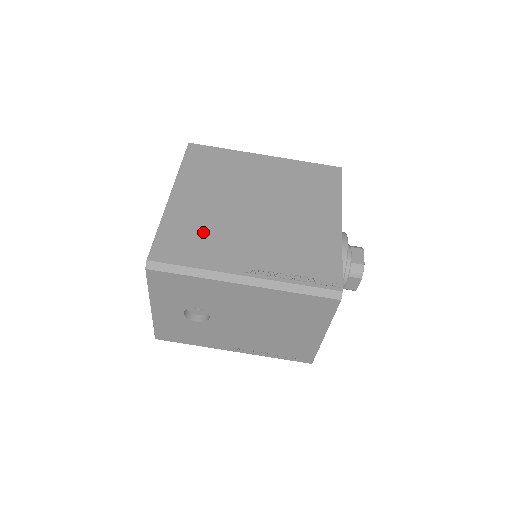
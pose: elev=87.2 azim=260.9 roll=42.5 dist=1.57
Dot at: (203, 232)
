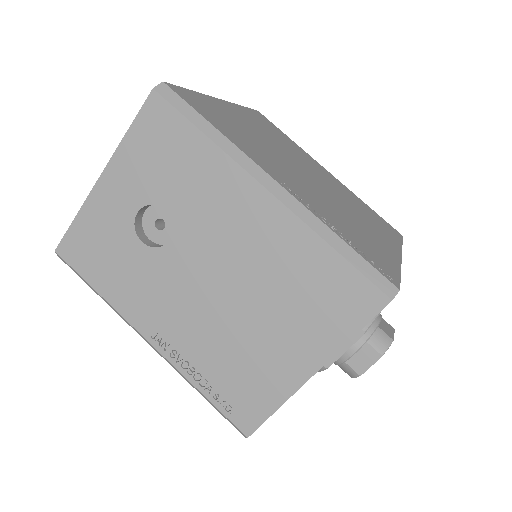
Dot at: (243, 132)
